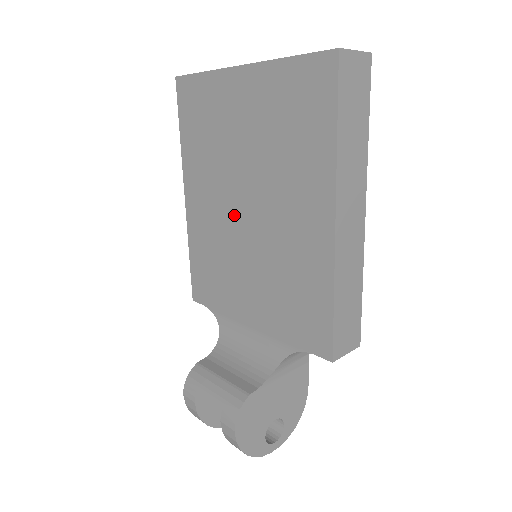
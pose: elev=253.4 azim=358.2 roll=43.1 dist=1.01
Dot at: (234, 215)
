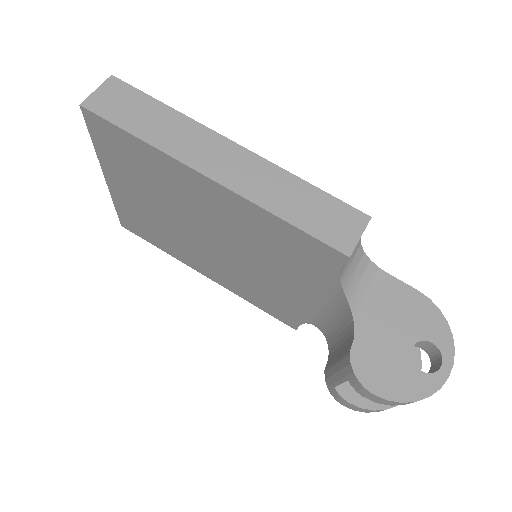
Dot at: (215, 251)
